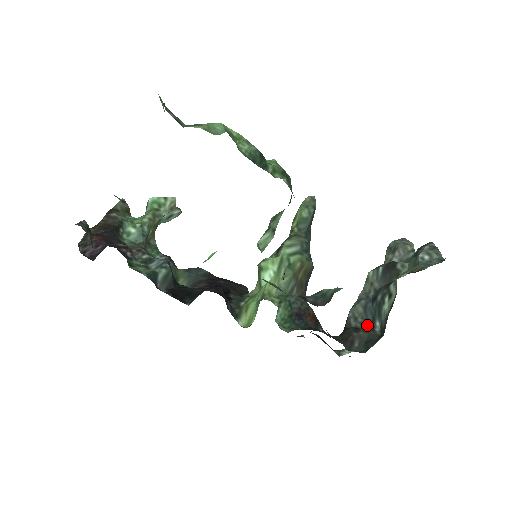
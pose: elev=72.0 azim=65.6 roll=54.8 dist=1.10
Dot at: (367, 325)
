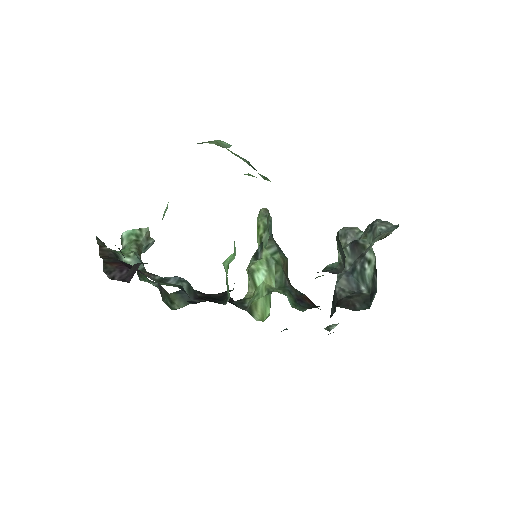
Dot at: (354, 292)
